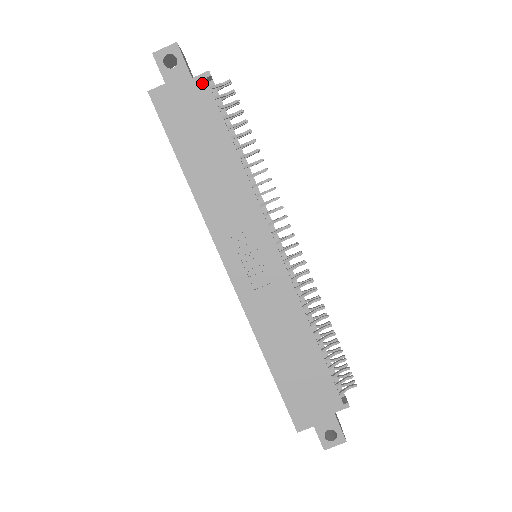
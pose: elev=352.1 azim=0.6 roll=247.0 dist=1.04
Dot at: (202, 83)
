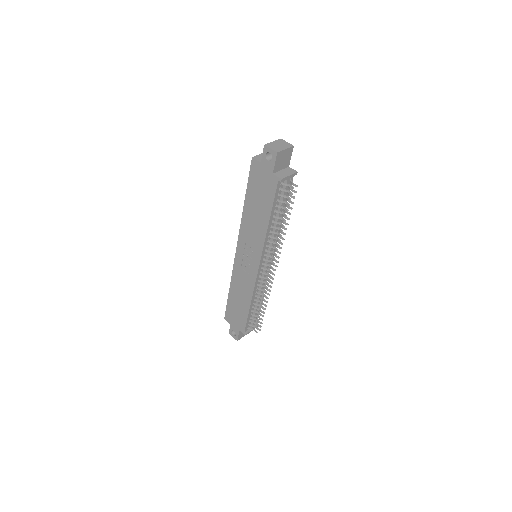
Dot at: (275, 180)
